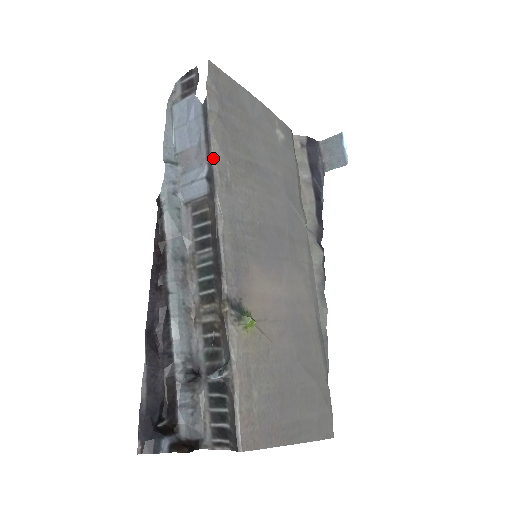
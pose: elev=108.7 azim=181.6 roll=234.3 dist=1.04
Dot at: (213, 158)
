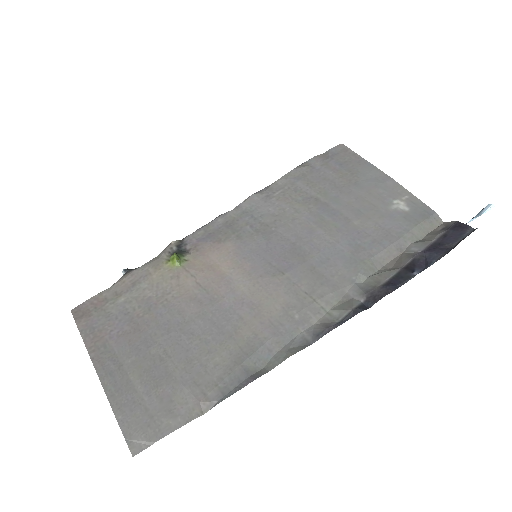
Dot at: (275, 181)
